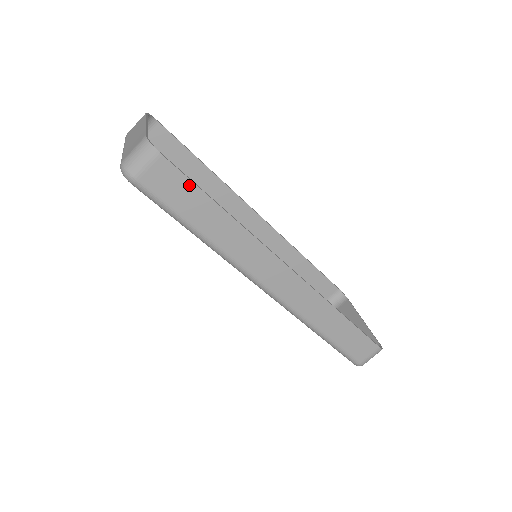
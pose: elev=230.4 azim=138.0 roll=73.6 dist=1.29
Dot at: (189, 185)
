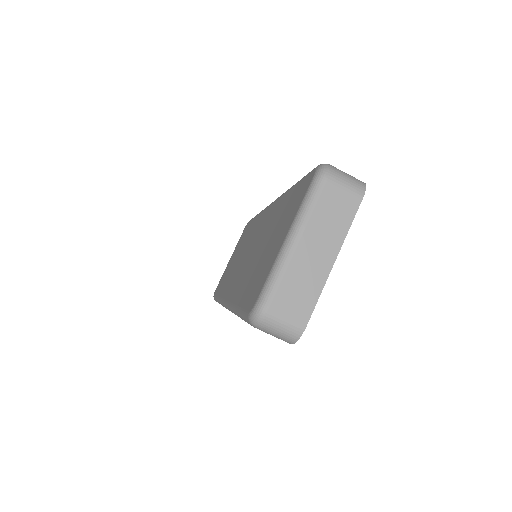
Dot at: occluded
